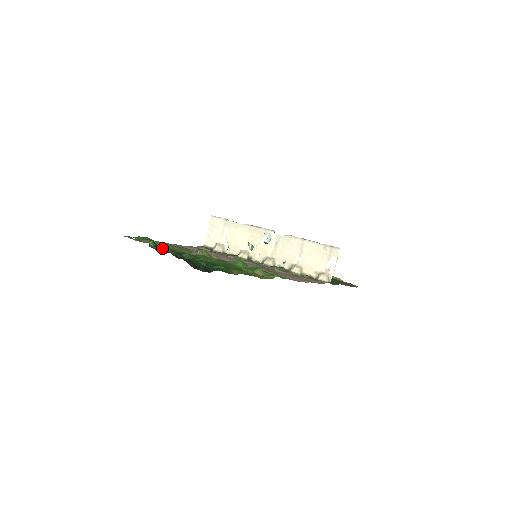
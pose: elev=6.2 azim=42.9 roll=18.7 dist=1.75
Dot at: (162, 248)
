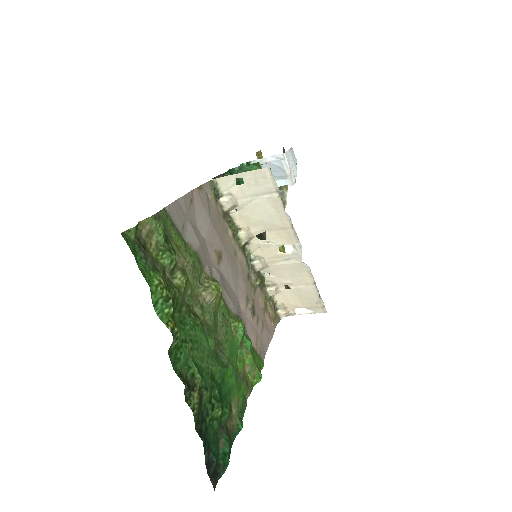
Dot at: (182, 351)
